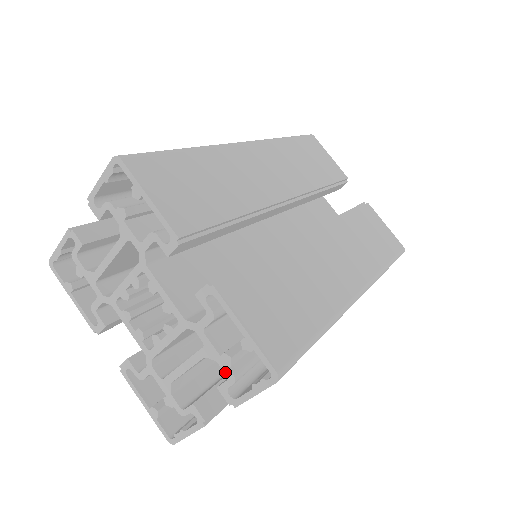
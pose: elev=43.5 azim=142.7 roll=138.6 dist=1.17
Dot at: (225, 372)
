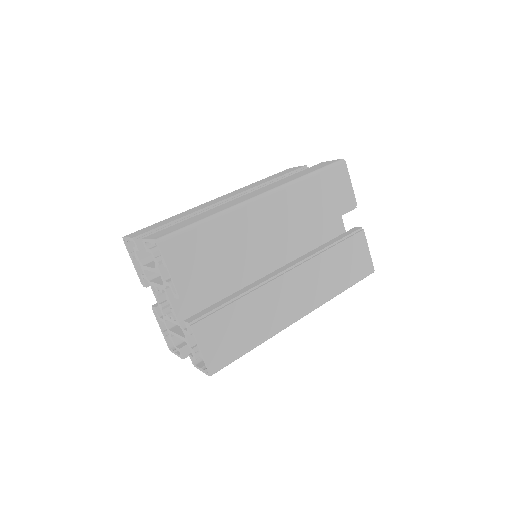
Dot at: (192, 354)
